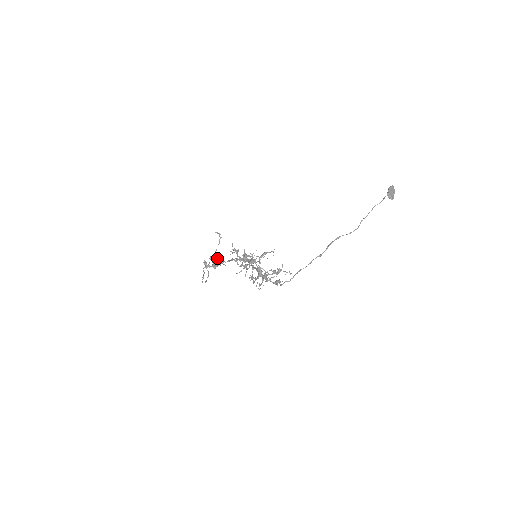
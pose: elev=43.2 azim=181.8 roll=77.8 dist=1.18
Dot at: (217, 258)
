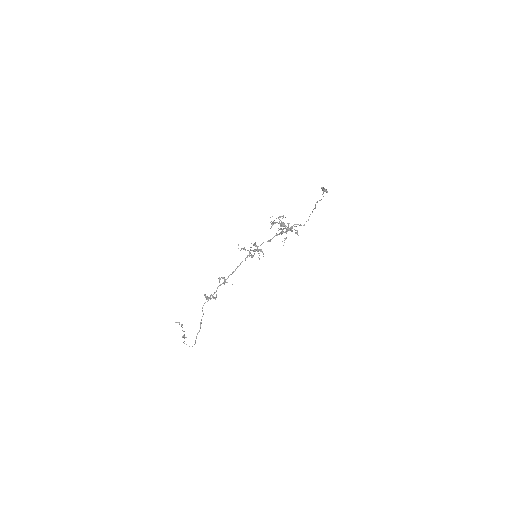
Dot at: (220, 278)
